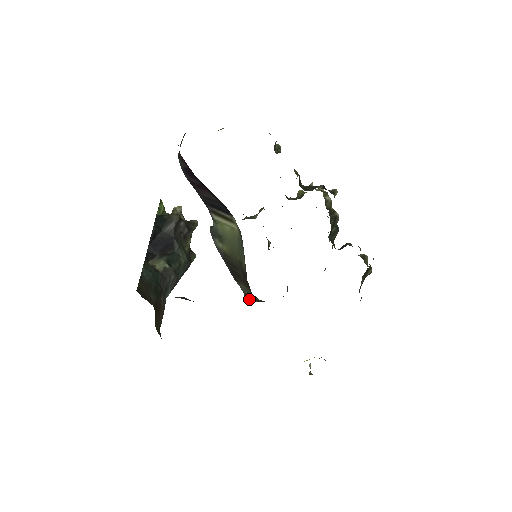
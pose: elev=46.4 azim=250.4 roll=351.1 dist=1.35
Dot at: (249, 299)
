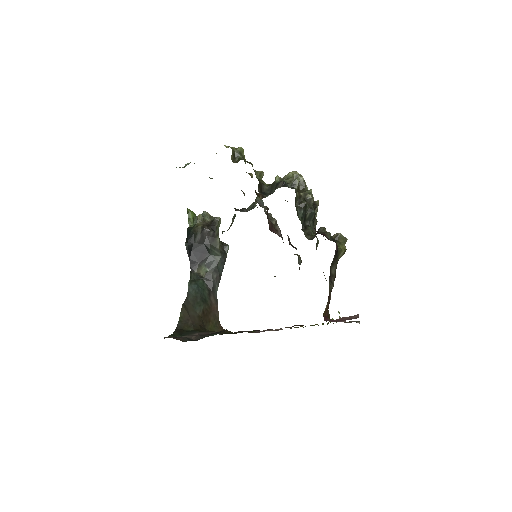
Dot at: occluded
